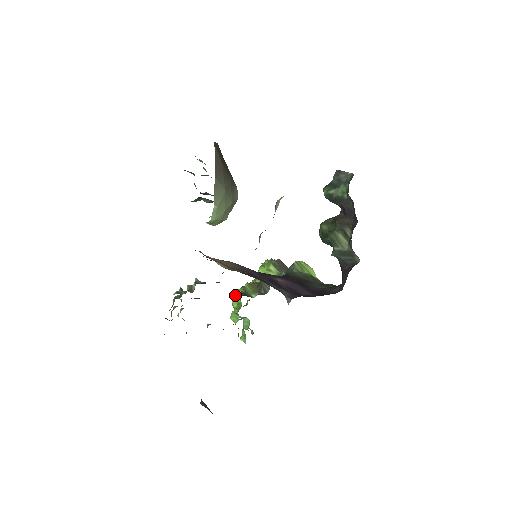
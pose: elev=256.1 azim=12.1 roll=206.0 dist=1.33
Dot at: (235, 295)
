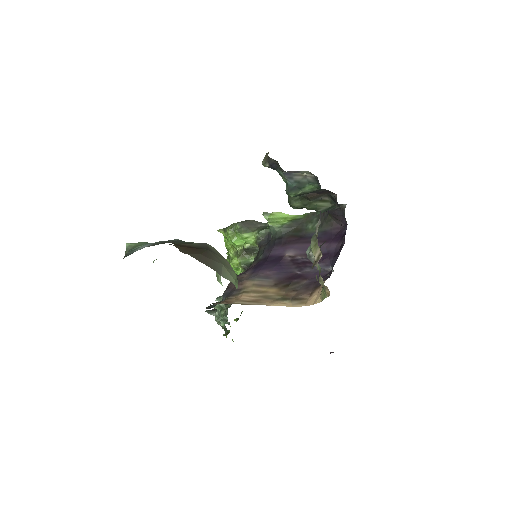
Dot at: occluded
